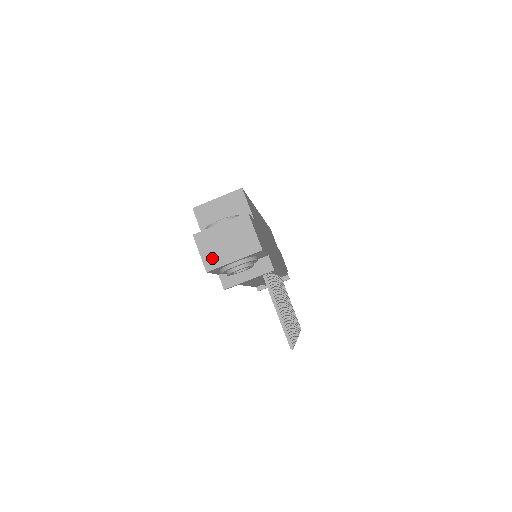
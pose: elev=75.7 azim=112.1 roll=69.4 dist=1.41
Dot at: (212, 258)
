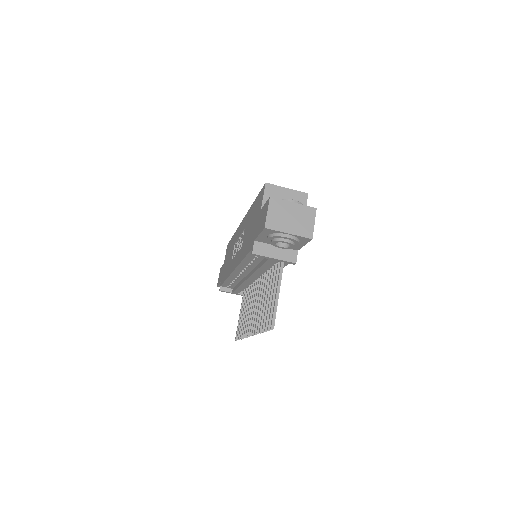
Dot at: (274, 221)
